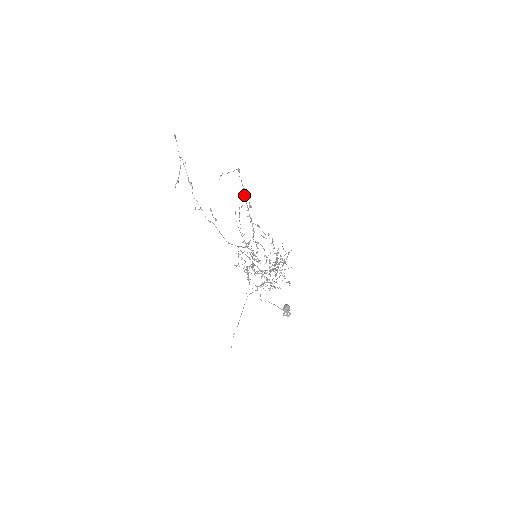
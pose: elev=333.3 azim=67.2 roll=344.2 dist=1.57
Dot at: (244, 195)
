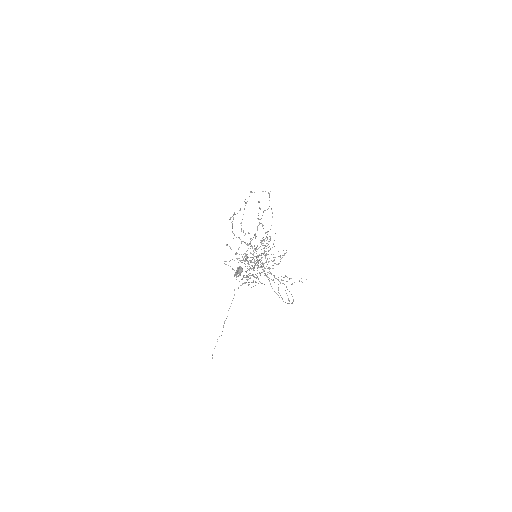
Dot at: occluded
